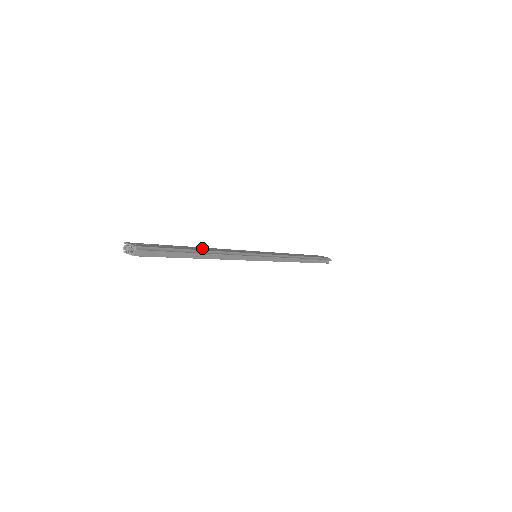
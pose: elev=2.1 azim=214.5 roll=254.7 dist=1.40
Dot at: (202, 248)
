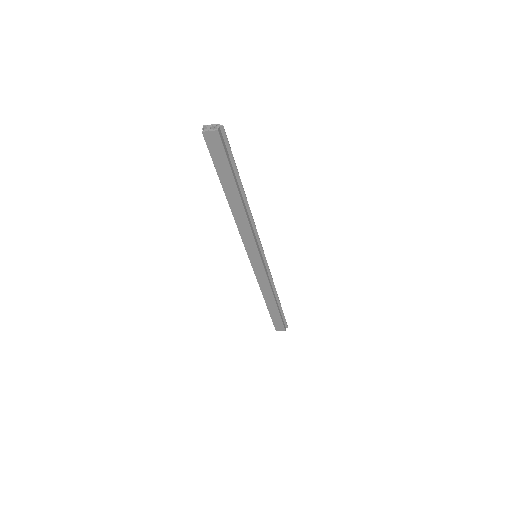
Dot at: occluded
